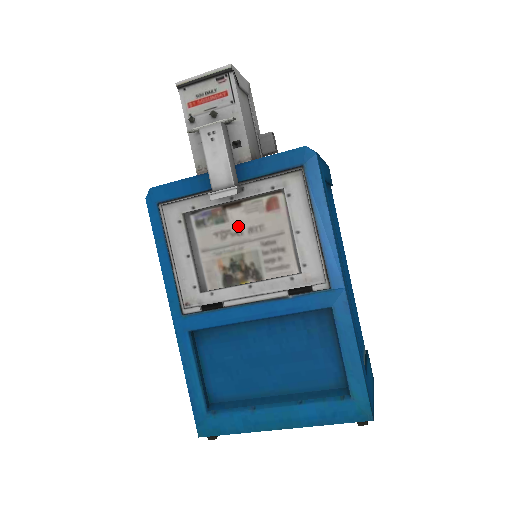
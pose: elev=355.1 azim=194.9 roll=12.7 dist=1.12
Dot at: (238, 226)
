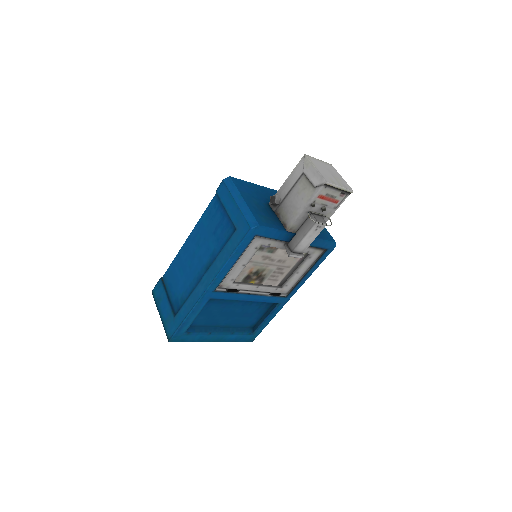
Dot at: (276, 257)
